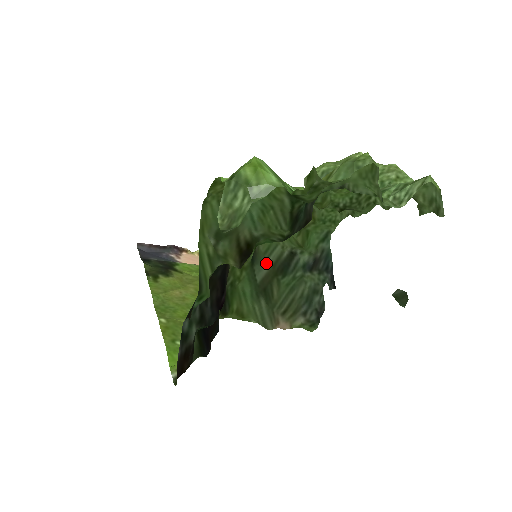
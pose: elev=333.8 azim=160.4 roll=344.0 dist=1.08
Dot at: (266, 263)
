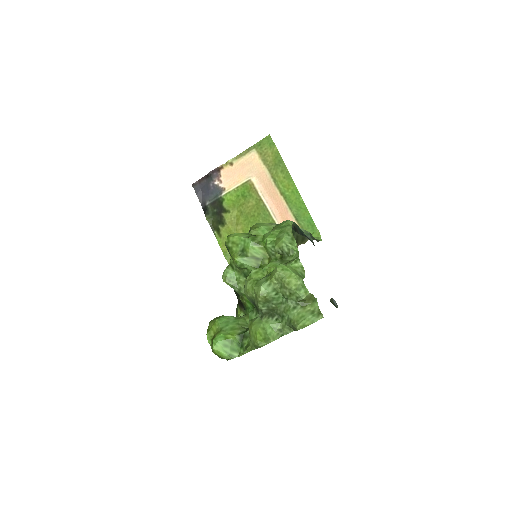
Dot at: occluded
